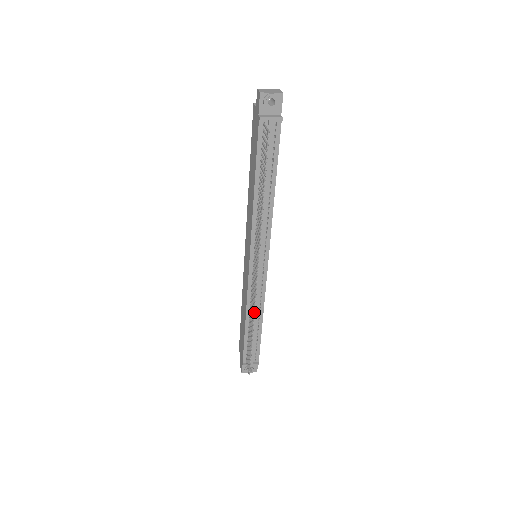
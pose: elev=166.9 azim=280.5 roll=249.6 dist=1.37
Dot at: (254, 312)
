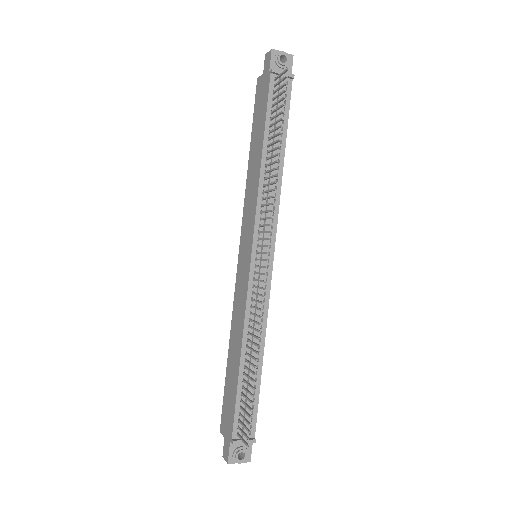
Dot at: occluded
